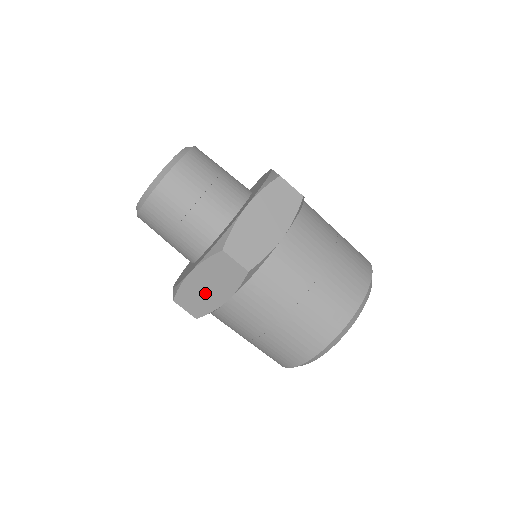
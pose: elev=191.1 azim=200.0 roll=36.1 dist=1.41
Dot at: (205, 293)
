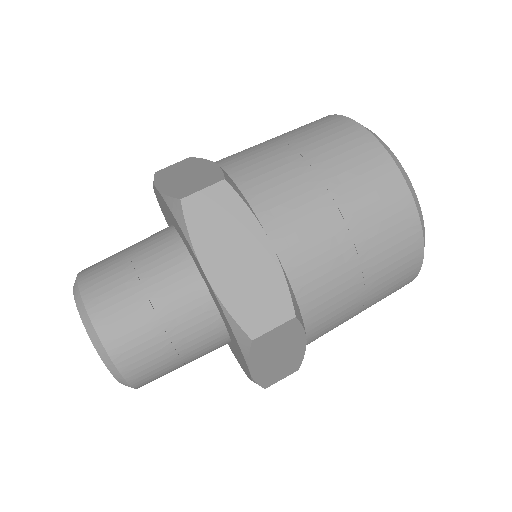
Dot at: (248, 271)
